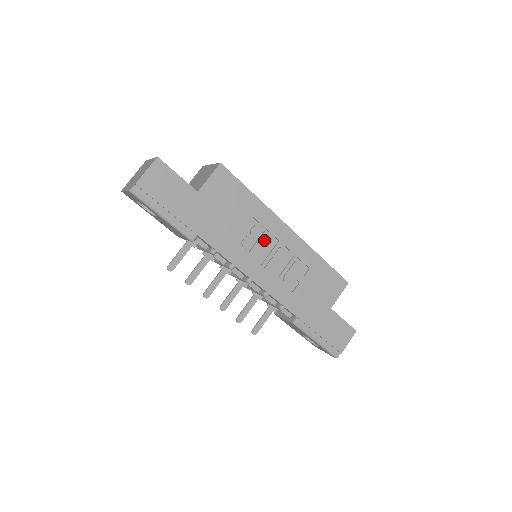
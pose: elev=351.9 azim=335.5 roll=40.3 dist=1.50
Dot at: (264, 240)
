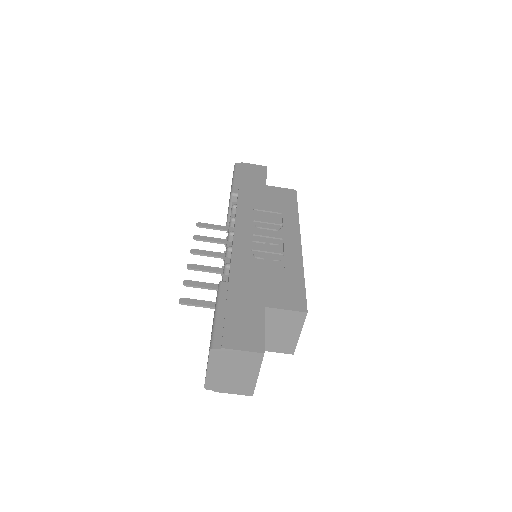
Dot at: (273, 228)
